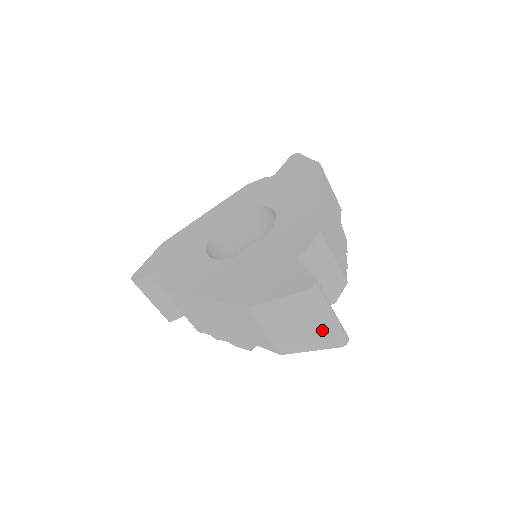
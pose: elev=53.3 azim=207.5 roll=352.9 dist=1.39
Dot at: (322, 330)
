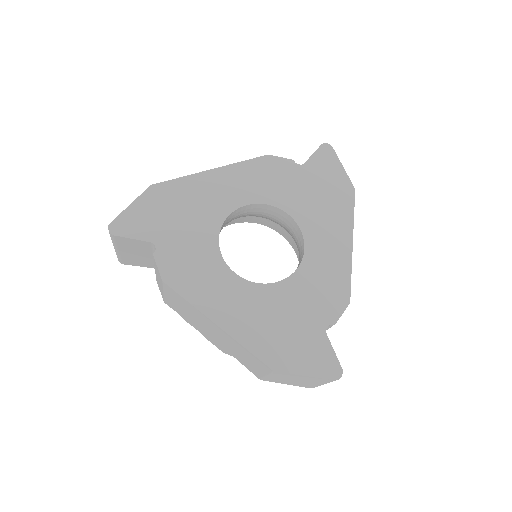
Dot at: (311, 385)
